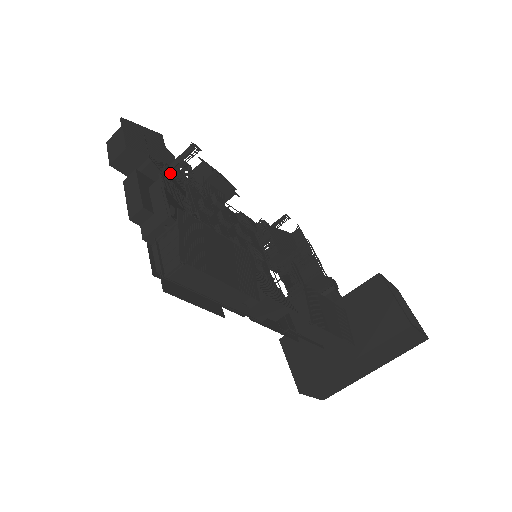
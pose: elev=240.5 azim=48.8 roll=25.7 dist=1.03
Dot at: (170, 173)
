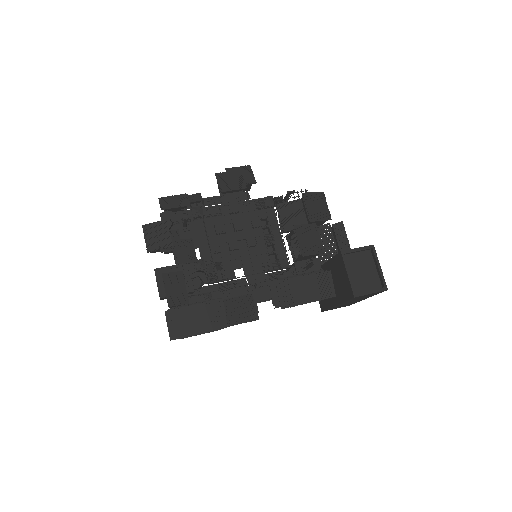
Dot at: (177, 248)
